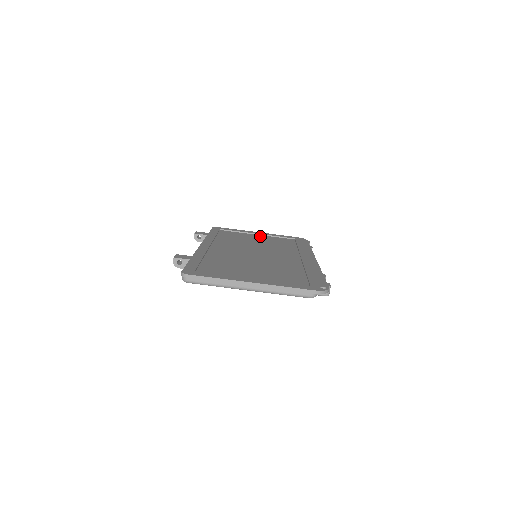
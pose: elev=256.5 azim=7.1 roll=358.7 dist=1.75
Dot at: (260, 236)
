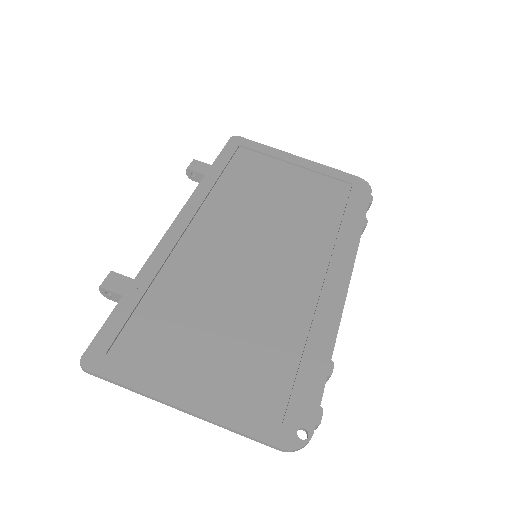
Dot at: (297, 172)
